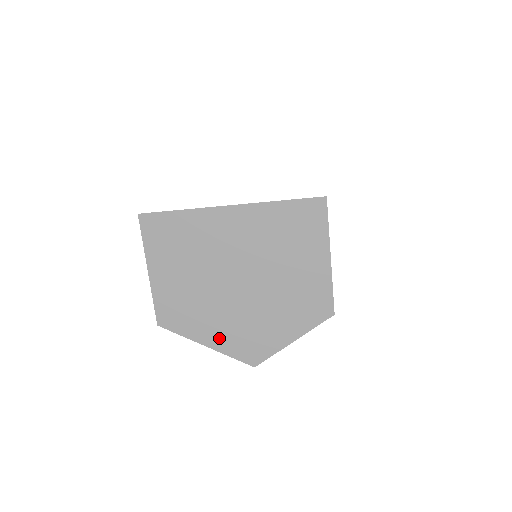
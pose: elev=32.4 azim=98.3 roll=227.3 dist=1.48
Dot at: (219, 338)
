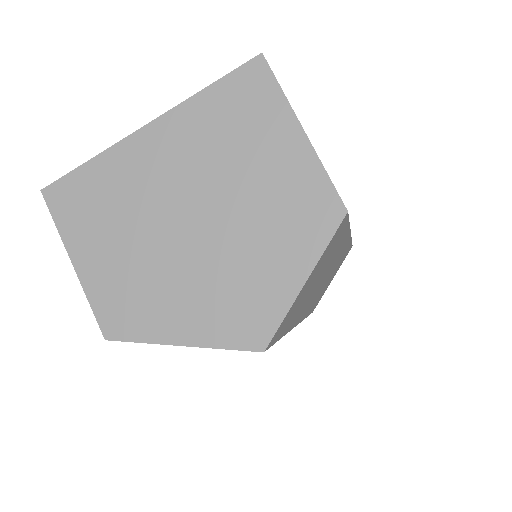
Dot at: (195, 324)
